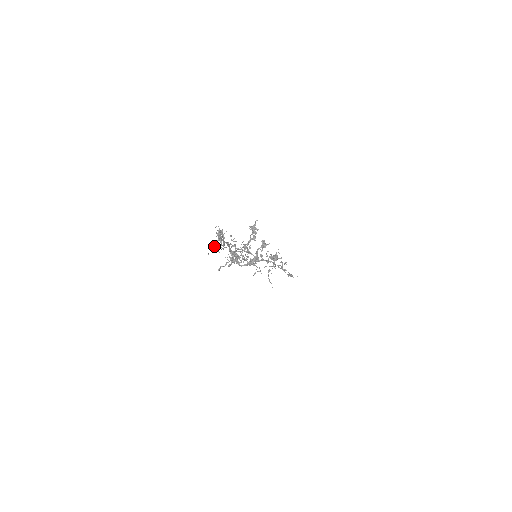
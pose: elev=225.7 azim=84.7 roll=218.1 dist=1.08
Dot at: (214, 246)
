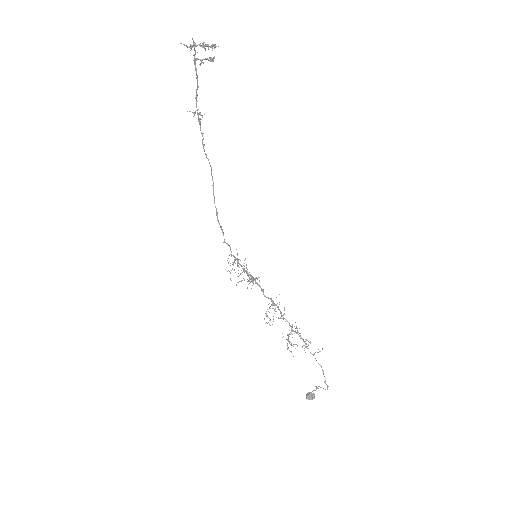
Dot at: (193, 112)
